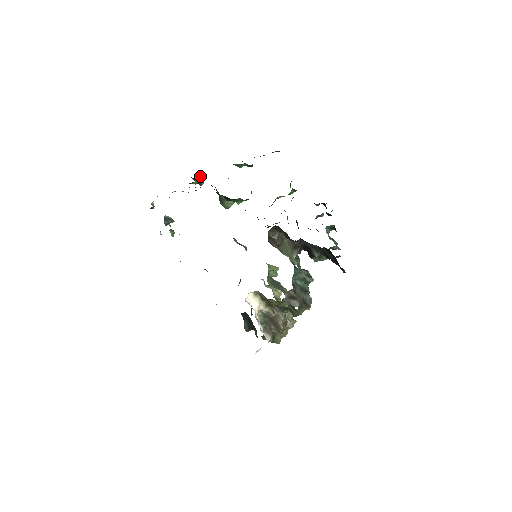
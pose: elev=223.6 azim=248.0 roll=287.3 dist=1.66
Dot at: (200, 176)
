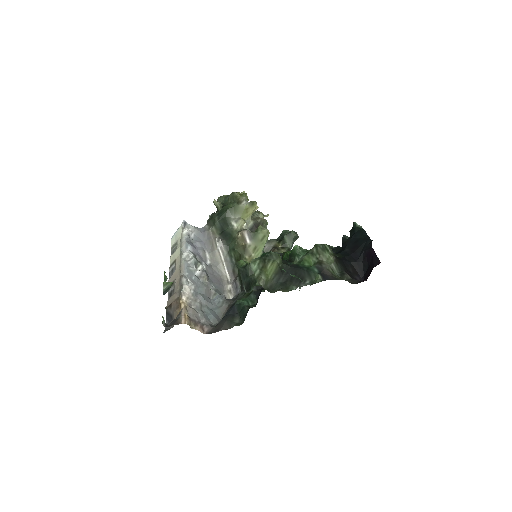
Dot at: occluded
